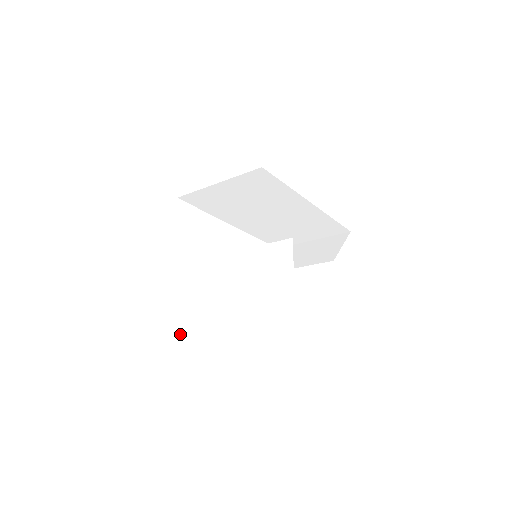
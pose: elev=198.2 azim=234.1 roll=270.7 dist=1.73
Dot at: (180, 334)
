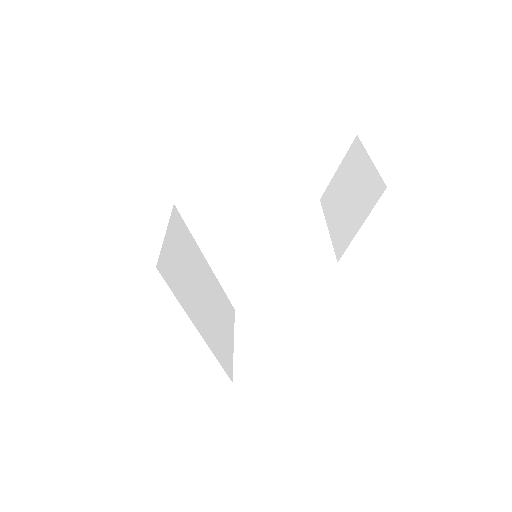
Dot at: (242, 296)
